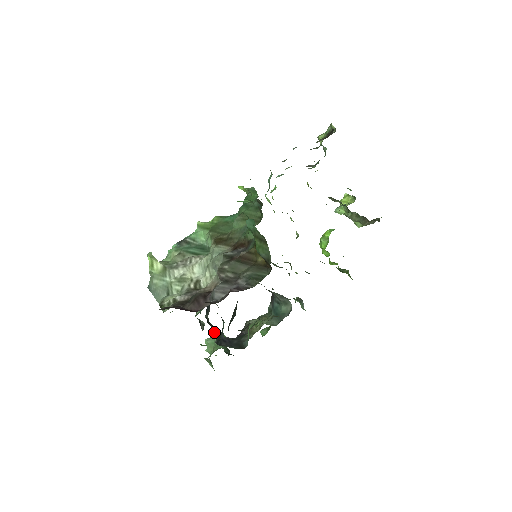
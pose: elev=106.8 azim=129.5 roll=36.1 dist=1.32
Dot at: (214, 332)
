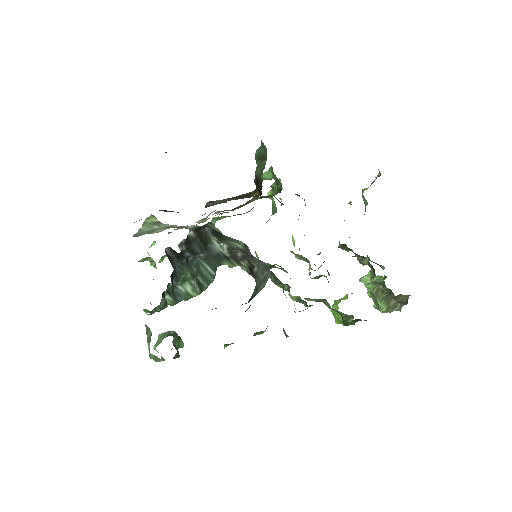
Dot at: (172, 293)
